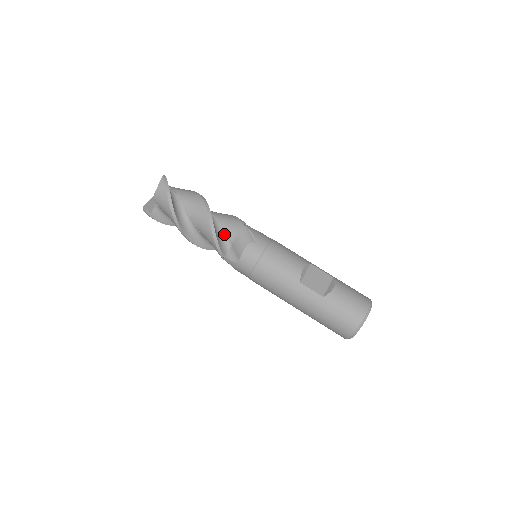
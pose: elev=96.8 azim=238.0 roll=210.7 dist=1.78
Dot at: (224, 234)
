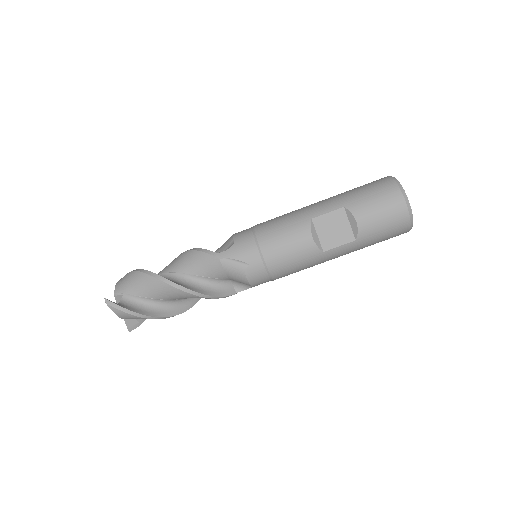
Dot at: (213, 281)
